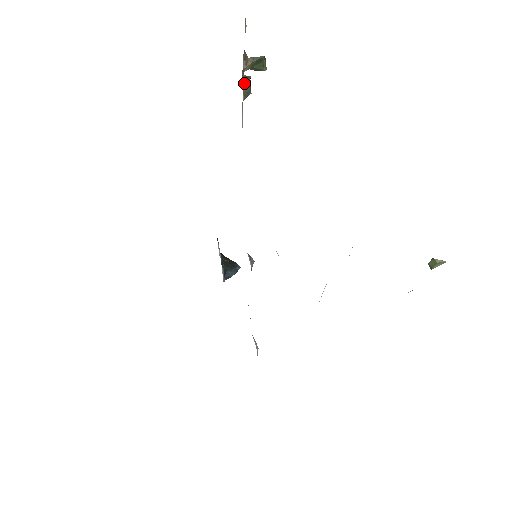
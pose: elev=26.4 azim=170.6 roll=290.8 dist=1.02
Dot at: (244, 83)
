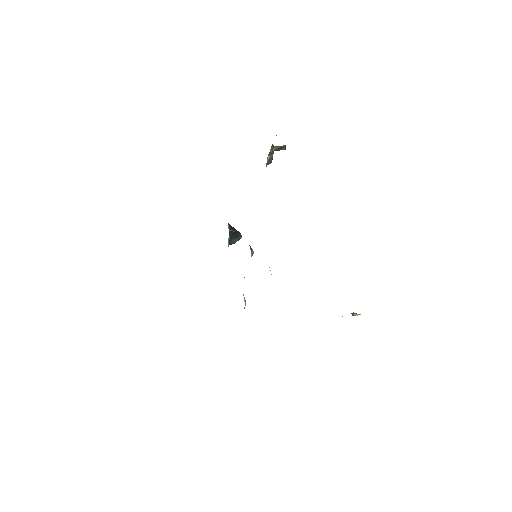
Dot at: (268, 158)
